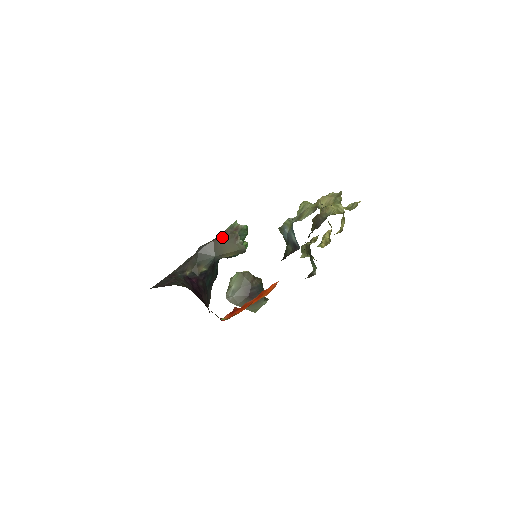
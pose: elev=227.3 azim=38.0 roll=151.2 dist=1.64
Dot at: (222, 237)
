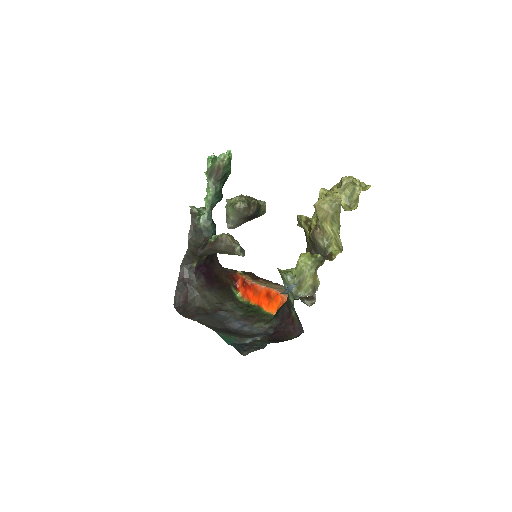
Dot at: (218, 247)
